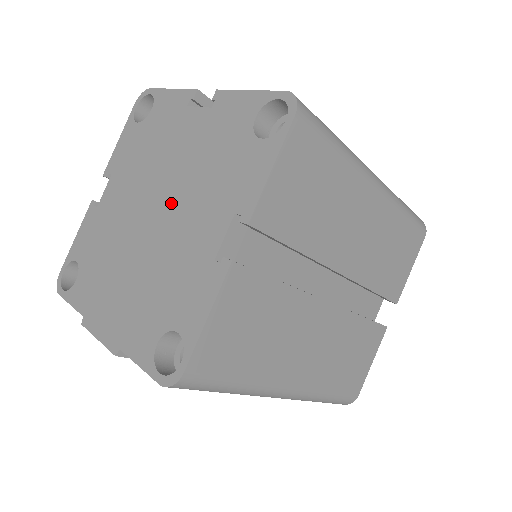
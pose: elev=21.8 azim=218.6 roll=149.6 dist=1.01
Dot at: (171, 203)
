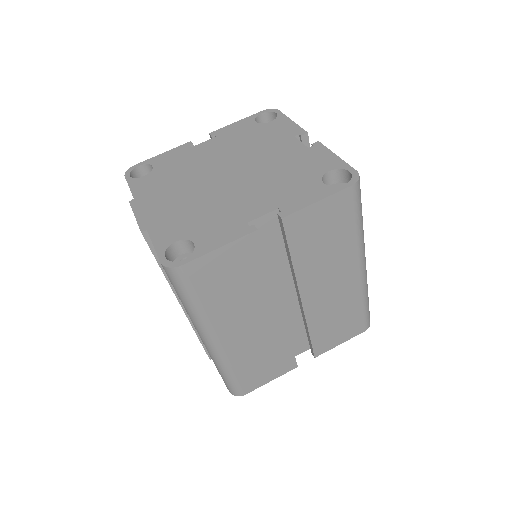
Dot at: (243, 178)
